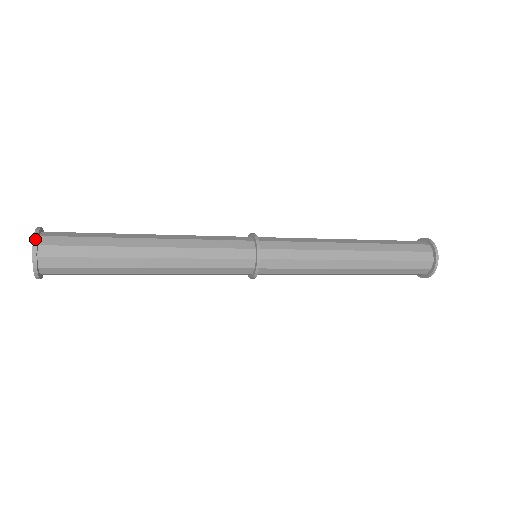
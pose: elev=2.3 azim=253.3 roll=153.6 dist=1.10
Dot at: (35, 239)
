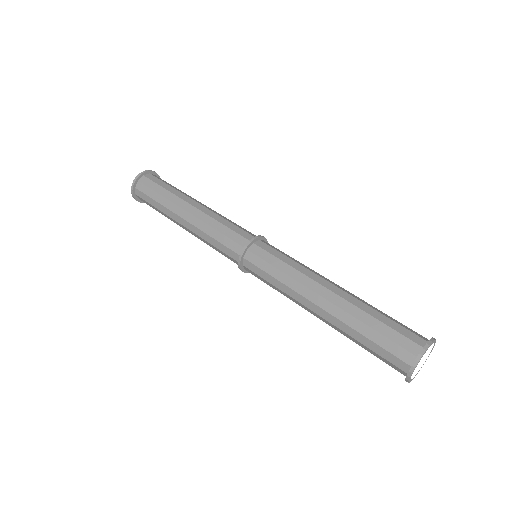
Dot at: (132, 193)
